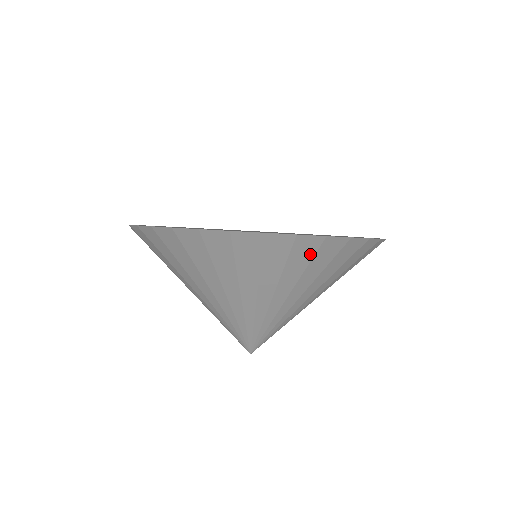
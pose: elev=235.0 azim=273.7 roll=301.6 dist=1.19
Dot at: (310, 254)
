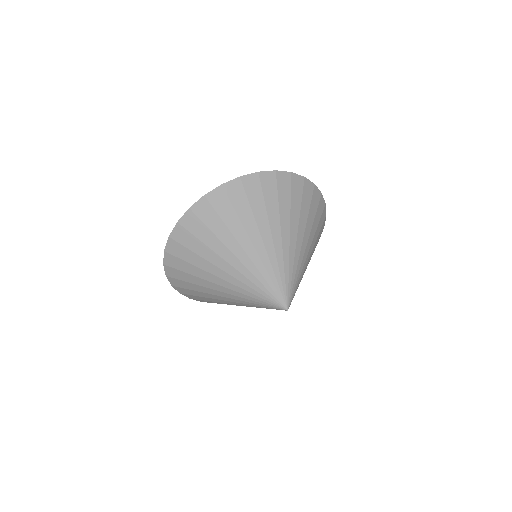
Dot at: (227, 202)
